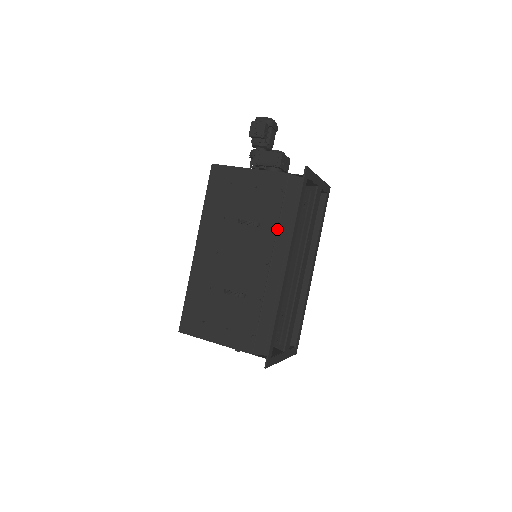
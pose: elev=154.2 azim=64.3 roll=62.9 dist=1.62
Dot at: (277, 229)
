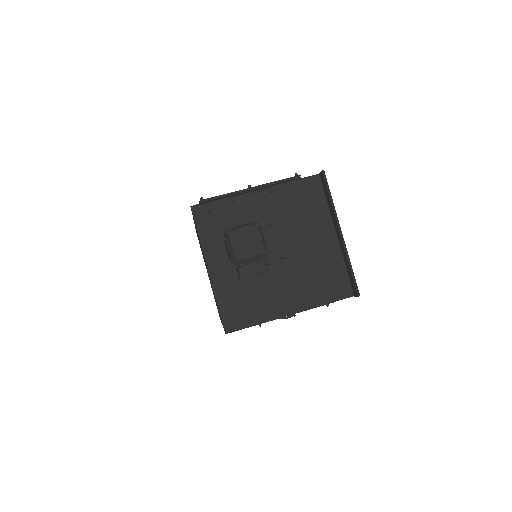
Dot at: occluded
